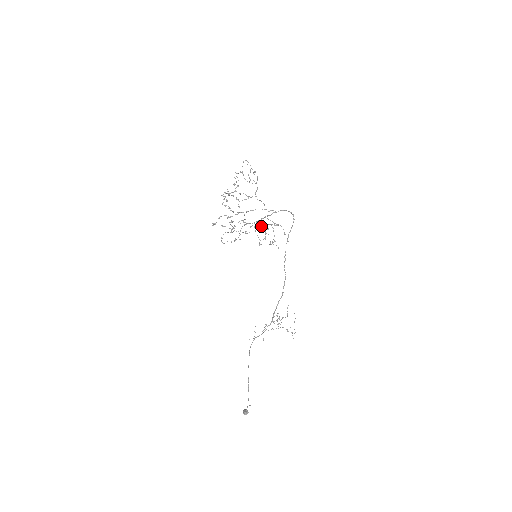
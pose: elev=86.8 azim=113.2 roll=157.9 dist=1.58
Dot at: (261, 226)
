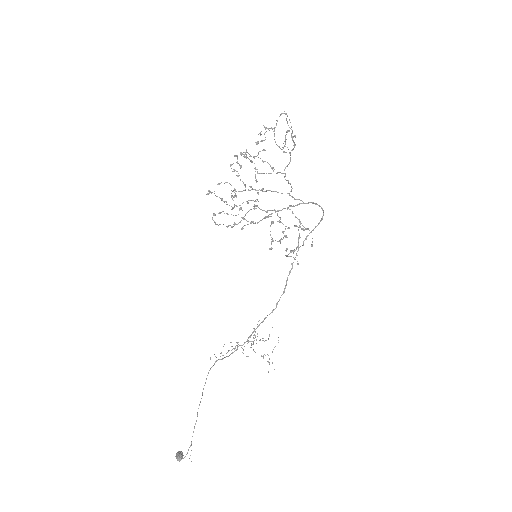
Dot at: (280, 221)
